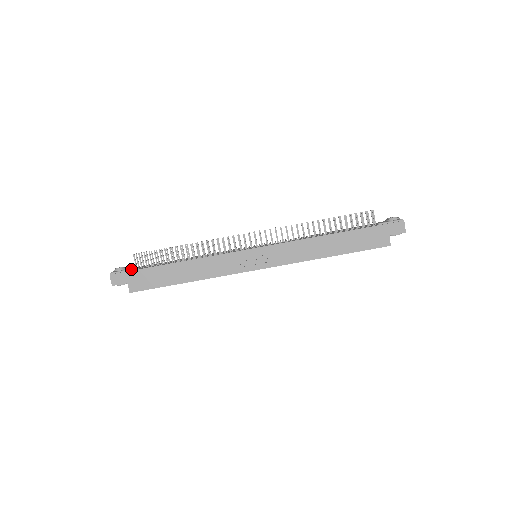
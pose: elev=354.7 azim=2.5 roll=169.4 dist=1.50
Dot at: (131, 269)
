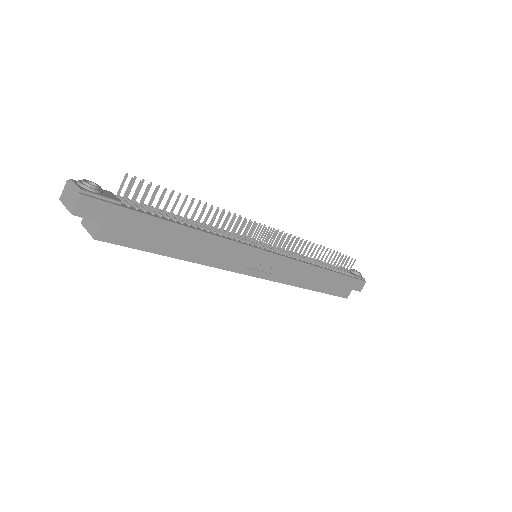
Dot at: (119, 202)
